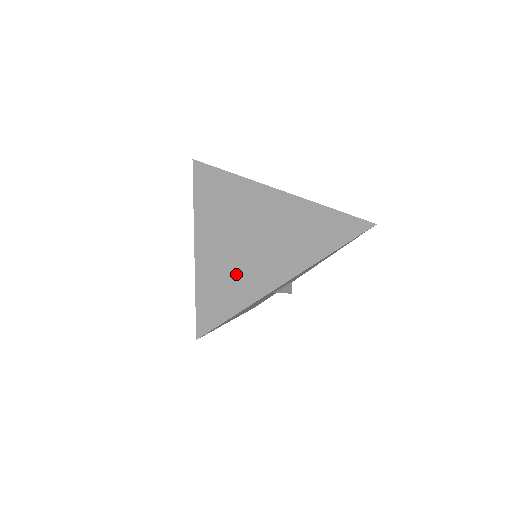
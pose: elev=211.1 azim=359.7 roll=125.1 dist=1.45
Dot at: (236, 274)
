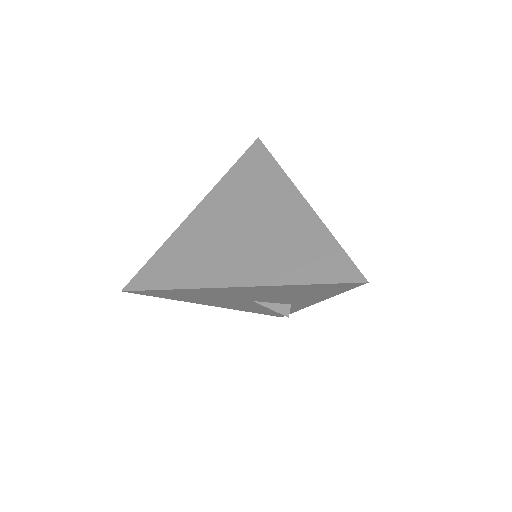
Dot at: (196, 255)
